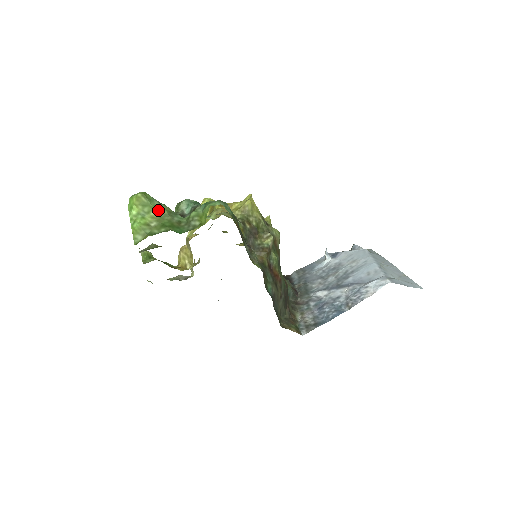
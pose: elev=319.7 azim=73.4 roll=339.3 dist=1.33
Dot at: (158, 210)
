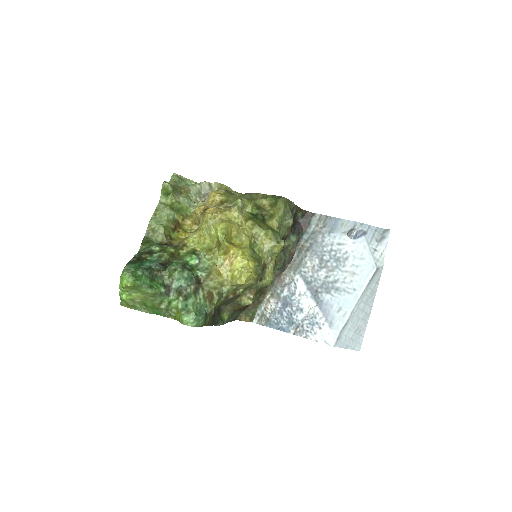
Dot at: (144, 293)
